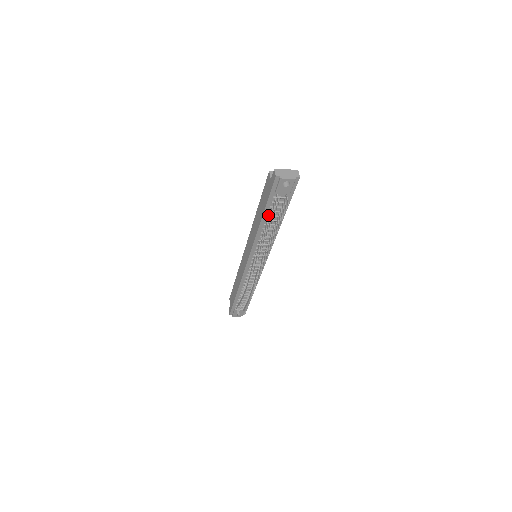
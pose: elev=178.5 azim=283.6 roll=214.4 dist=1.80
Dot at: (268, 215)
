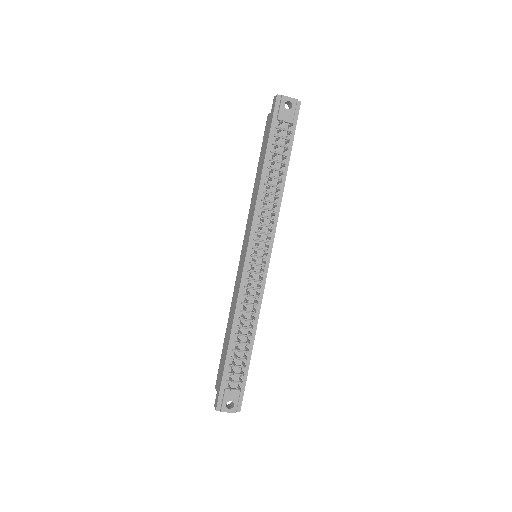
Dot at: (271, 159)
